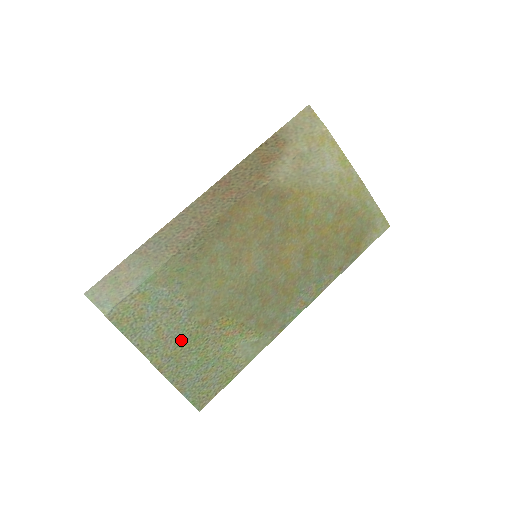
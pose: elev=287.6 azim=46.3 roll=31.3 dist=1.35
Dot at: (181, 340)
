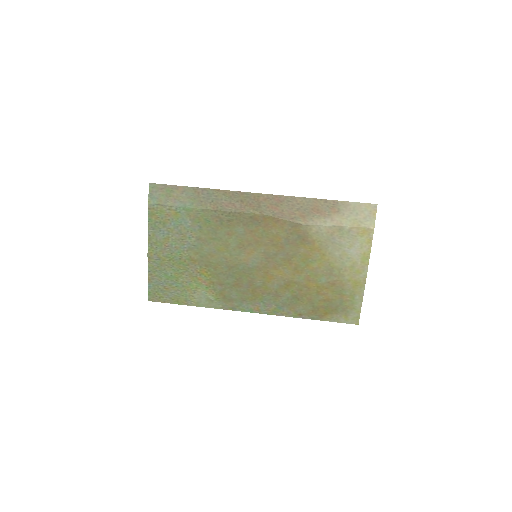
Dot at: (173, 256)
